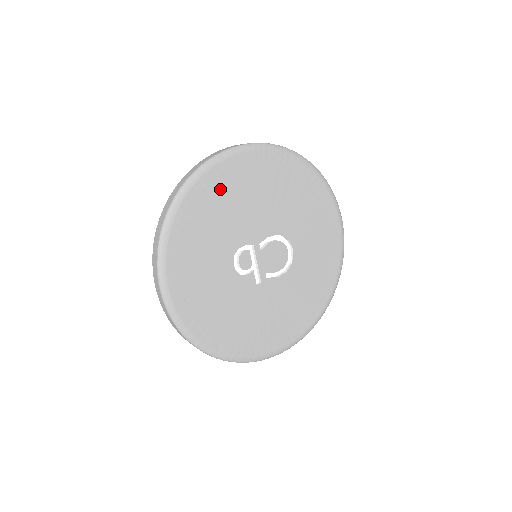
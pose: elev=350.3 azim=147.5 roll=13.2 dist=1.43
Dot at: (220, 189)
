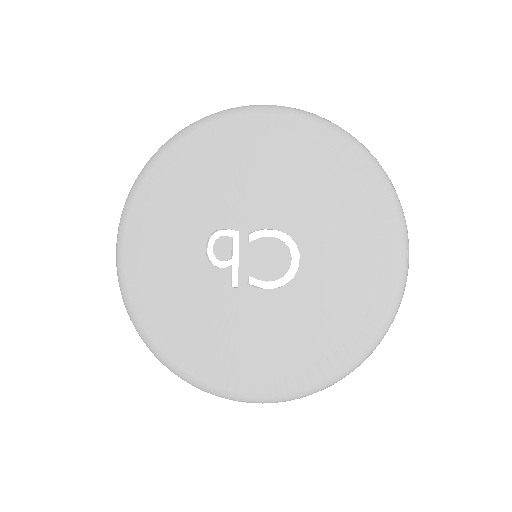
Dot at: (212, 151)
